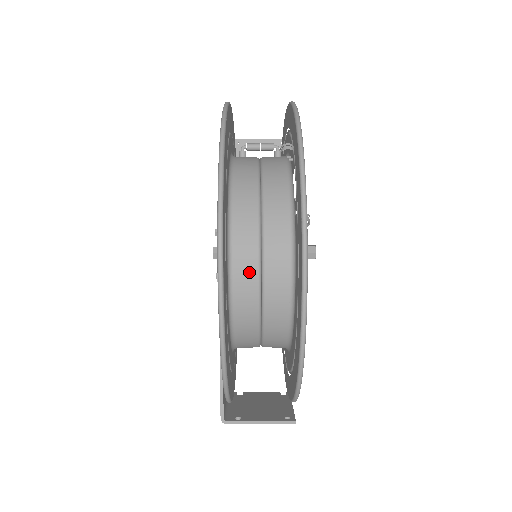
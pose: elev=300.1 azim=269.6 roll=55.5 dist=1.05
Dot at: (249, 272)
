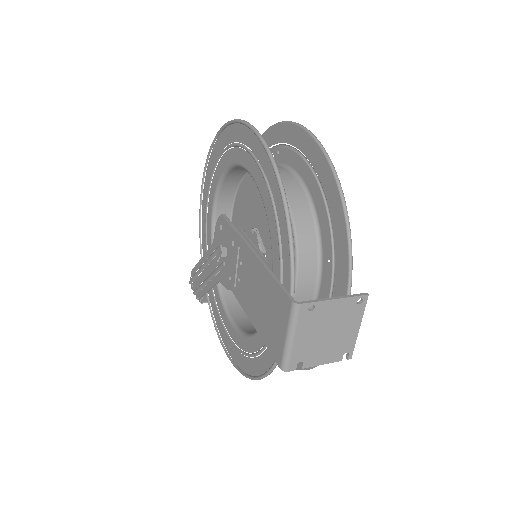
Dot at: occluded
